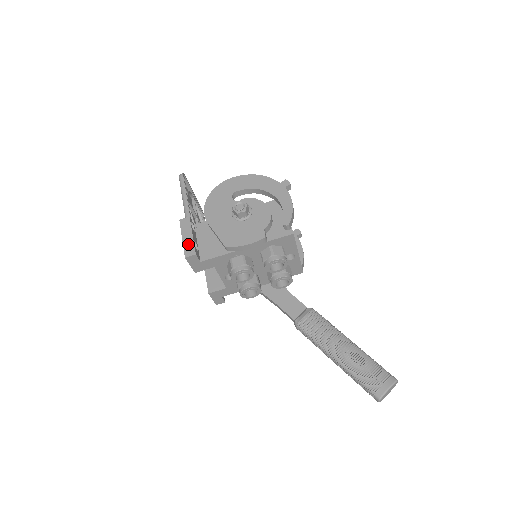
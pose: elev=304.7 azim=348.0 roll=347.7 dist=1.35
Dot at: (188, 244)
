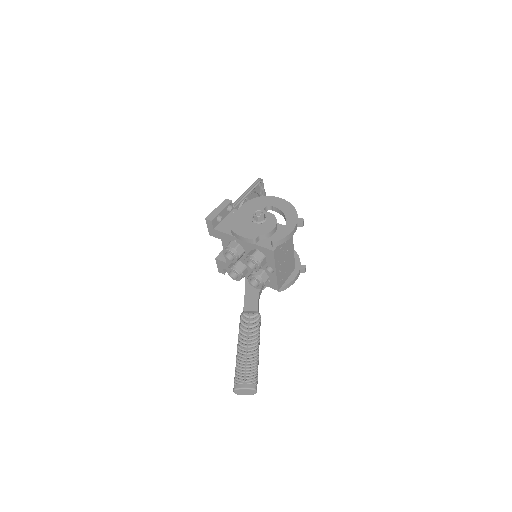
Dot at: (214, 213)
